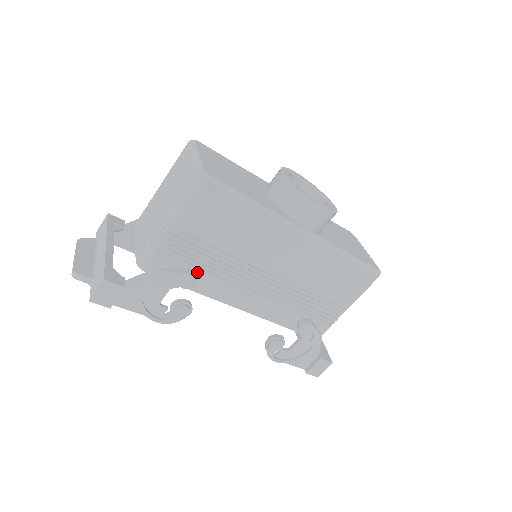
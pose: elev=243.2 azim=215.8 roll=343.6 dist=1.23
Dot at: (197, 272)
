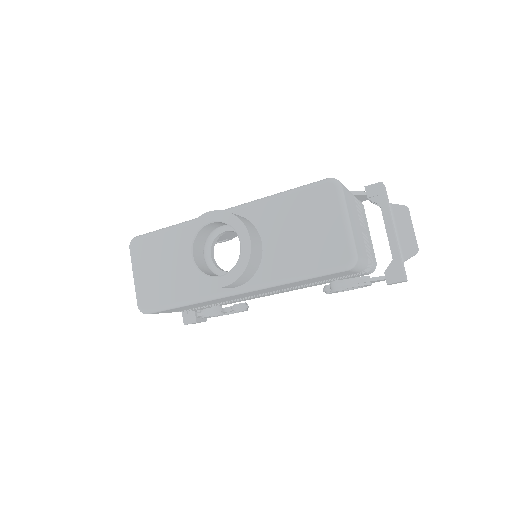
Dot at: (219, 305)
